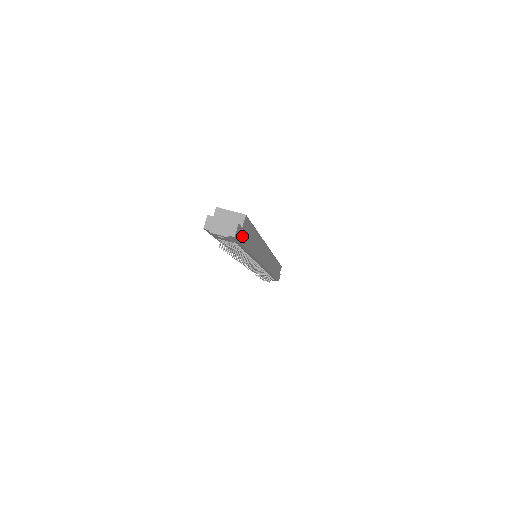
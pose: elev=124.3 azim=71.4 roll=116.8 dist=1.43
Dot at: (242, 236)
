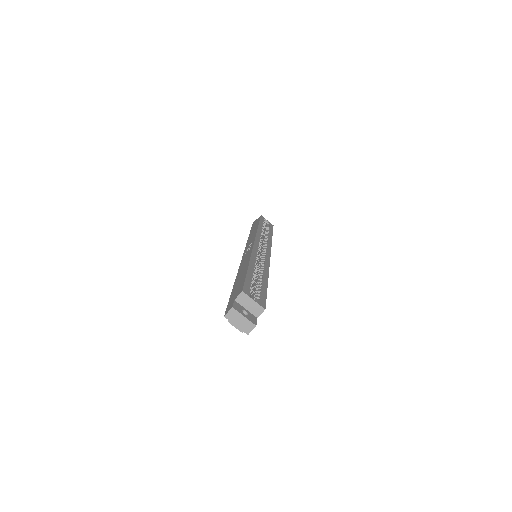
Dot at: occluded
